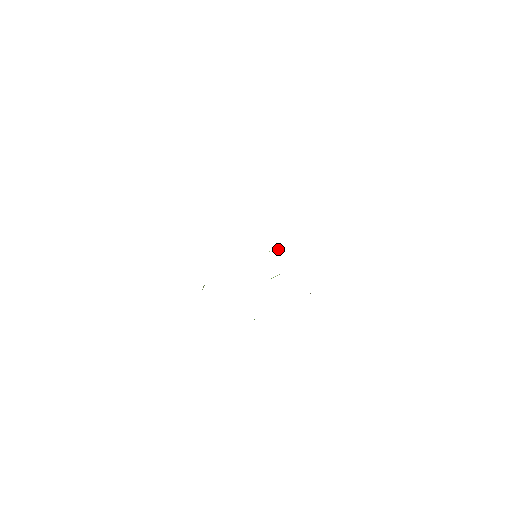
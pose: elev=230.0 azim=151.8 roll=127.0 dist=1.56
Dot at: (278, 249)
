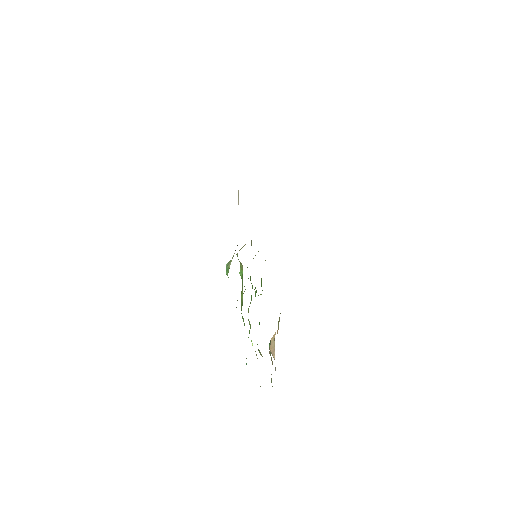
Dot at: occluded
